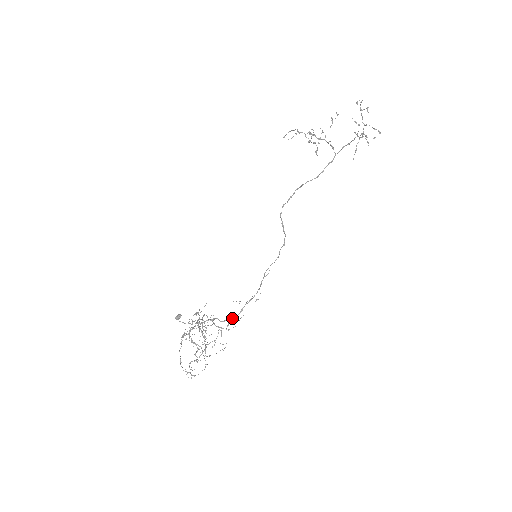
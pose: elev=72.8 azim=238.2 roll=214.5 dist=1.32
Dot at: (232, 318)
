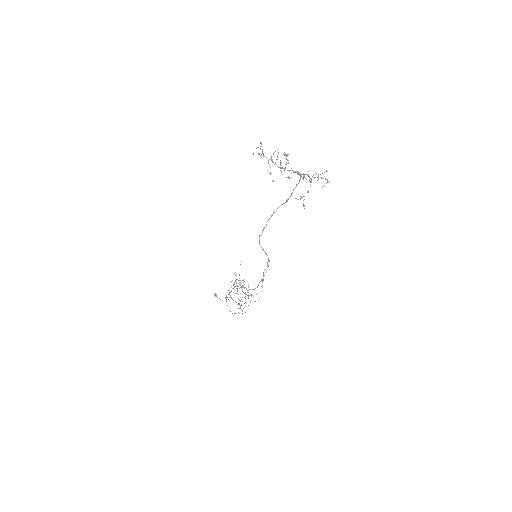
Dot at: (253, 289)
